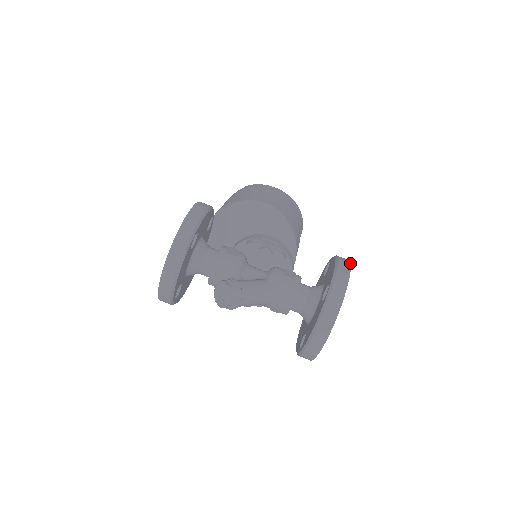
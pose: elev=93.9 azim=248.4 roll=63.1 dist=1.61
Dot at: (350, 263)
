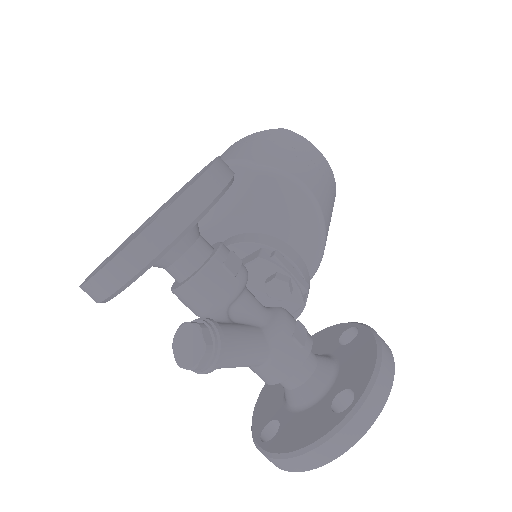
Dot at: (394, 362)
